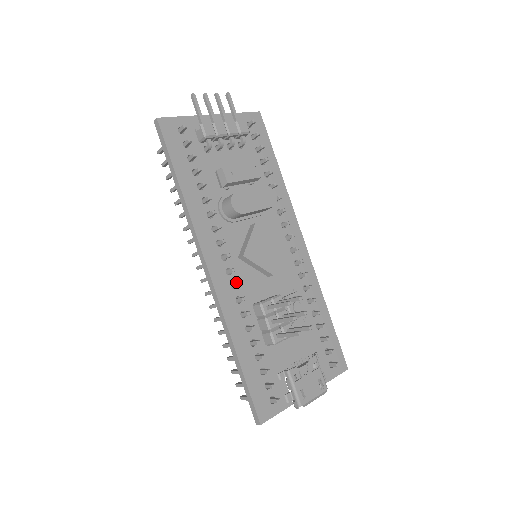
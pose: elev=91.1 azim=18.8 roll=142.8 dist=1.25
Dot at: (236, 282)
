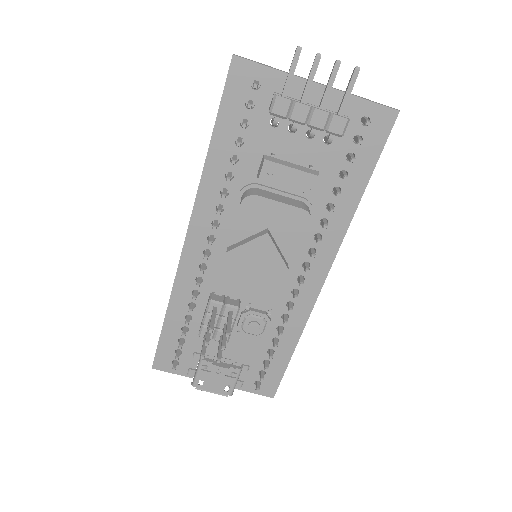
Dot at: (208, 265)
